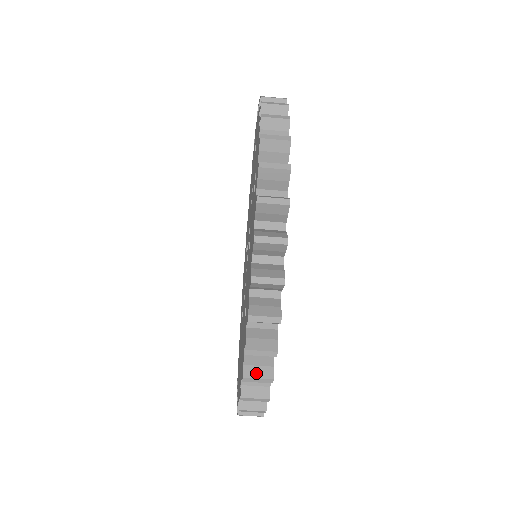
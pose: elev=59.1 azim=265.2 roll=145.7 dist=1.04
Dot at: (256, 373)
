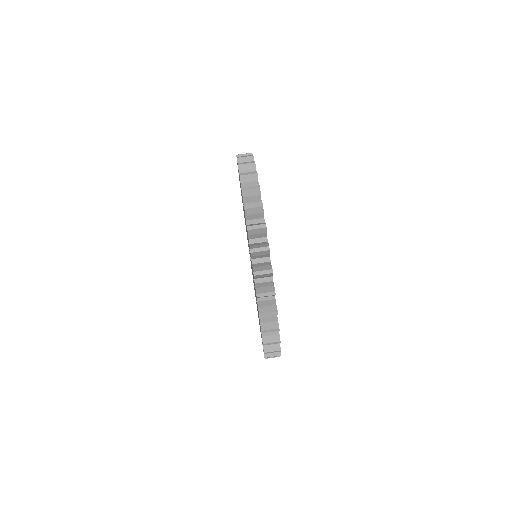
Dot at: (266, 310)
